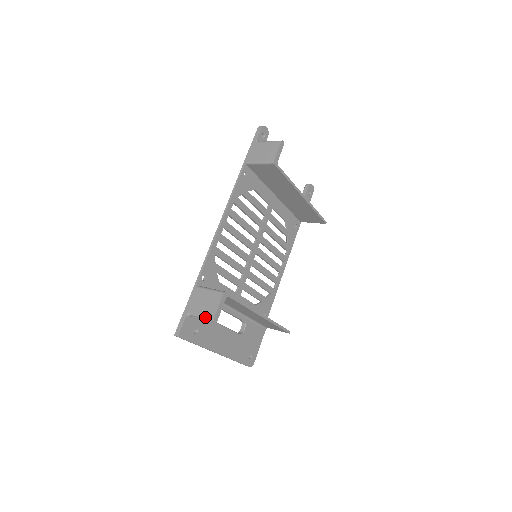
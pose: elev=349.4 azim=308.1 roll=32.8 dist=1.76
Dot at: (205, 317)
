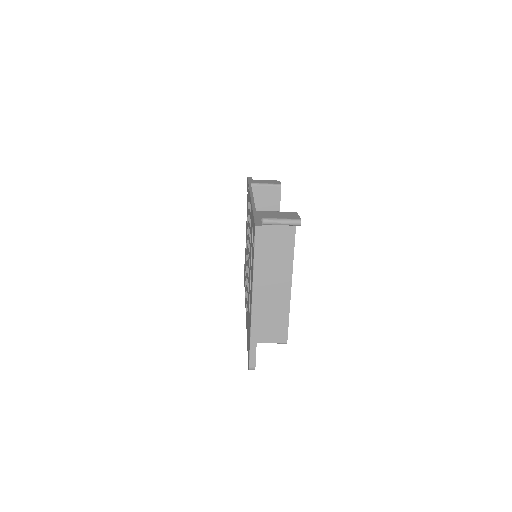
Dot at: (288, 219)
